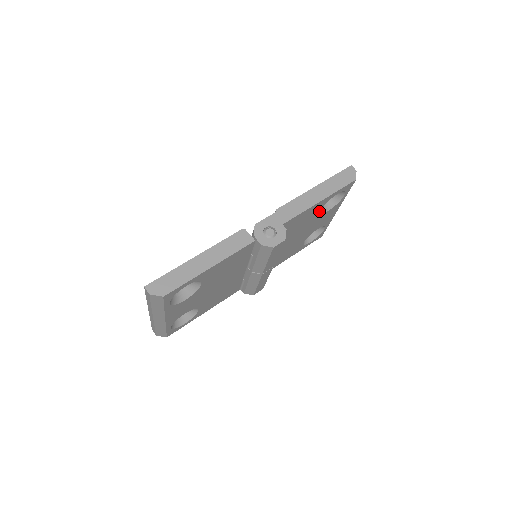
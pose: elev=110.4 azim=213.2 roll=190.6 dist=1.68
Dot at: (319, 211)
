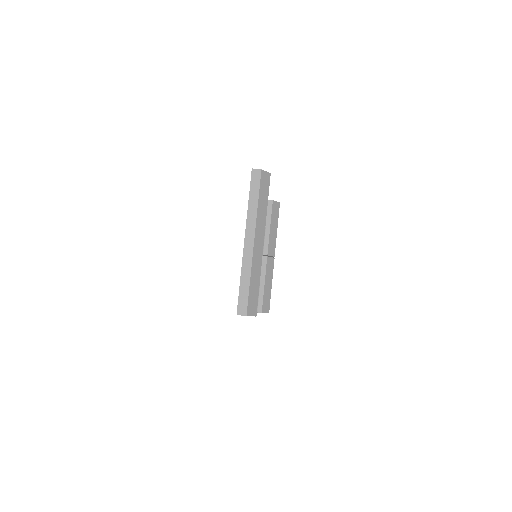
Dot at: occluded
